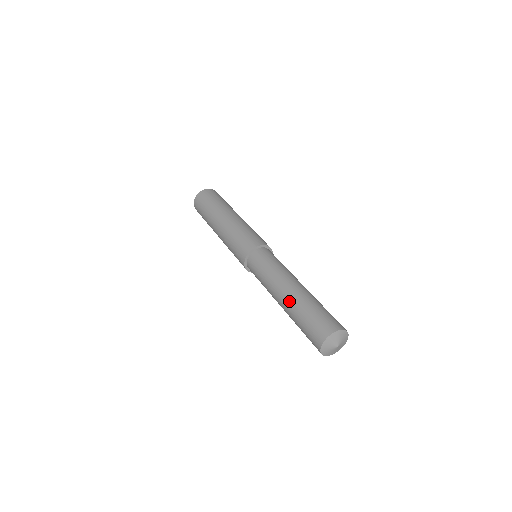
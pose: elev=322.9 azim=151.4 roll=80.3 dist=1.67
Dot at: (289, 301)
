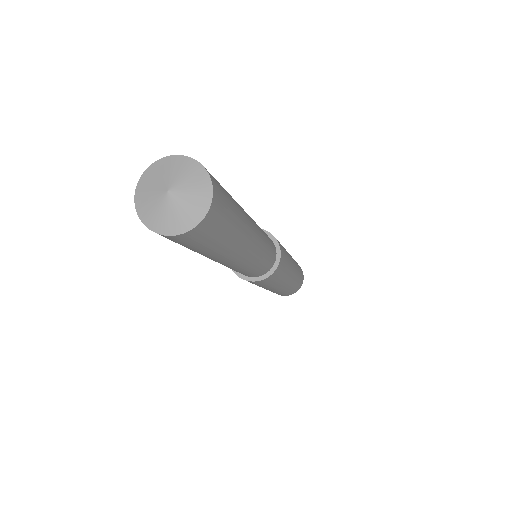
Dot at: occluded
